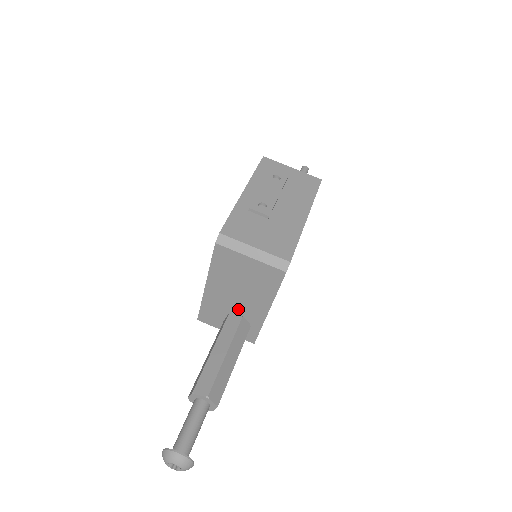
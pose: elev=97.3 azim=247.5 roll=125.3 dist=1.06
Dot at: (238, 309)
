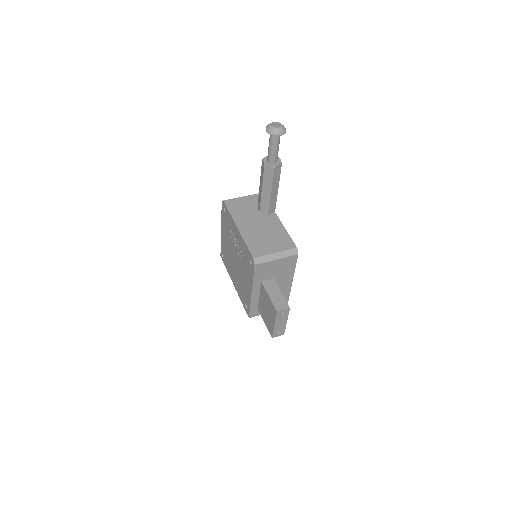
Dot at: (265, 229)
